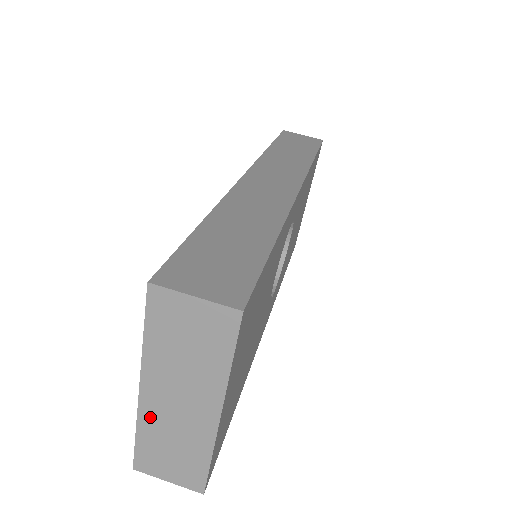
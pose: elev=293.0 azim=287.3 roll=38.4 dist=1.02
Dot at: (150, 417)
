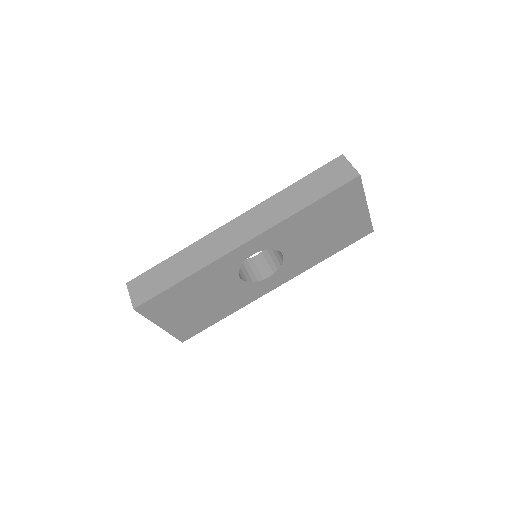
Dot at: occluded
